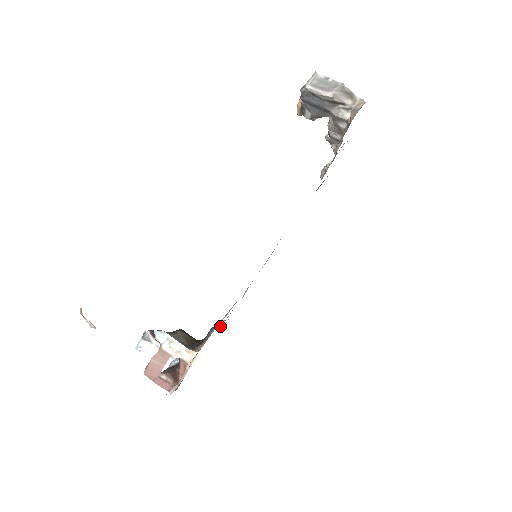
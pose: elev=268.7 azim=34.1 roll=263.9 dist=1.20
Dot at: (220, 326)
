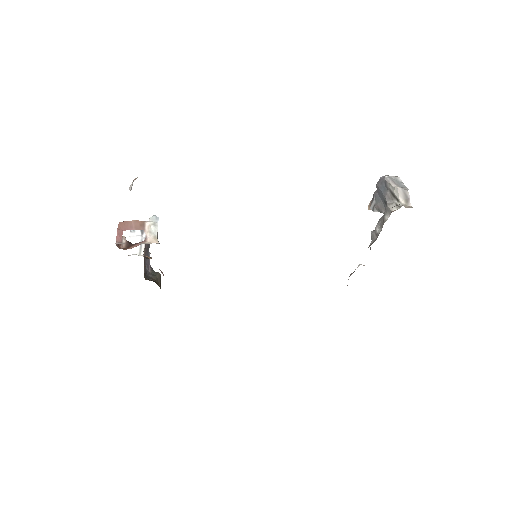
Dot at: occluded
